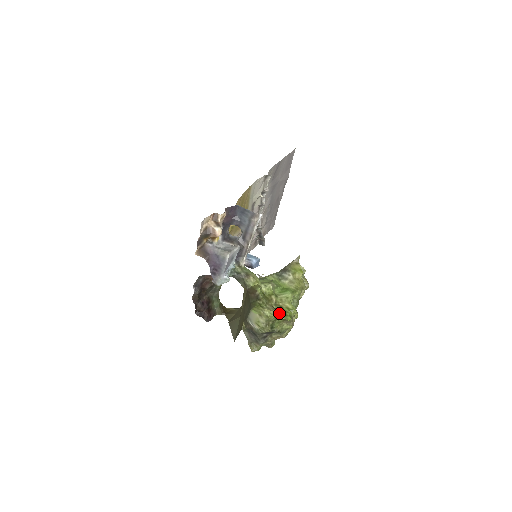
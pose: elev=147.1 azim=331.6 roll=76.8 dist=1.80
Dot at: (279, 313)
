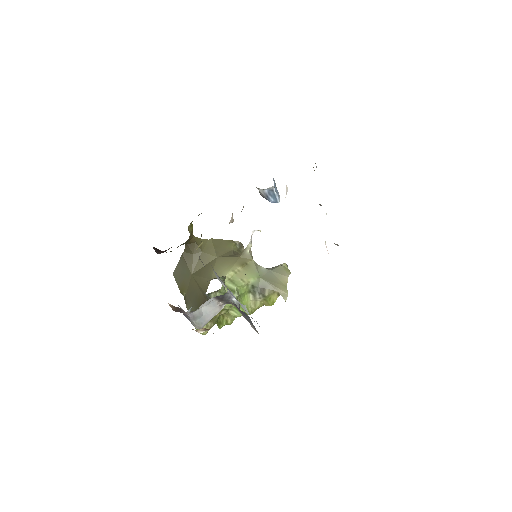
Dot at: (215, 323)
